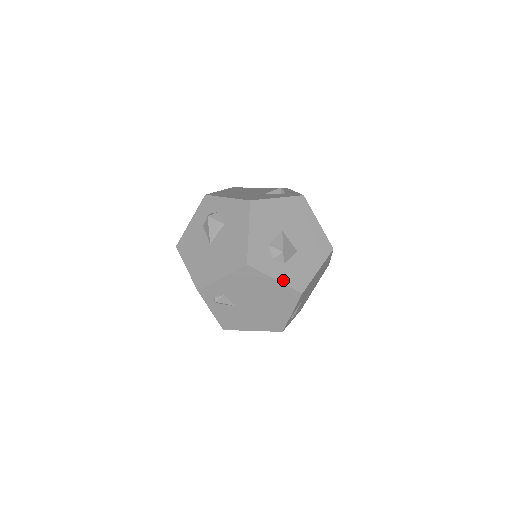
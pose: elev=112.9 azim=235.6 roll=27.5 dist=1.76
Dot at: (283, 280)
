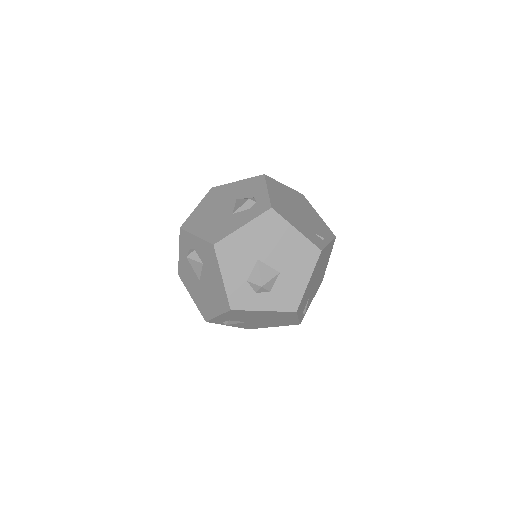
Dot at: (272, 308)
